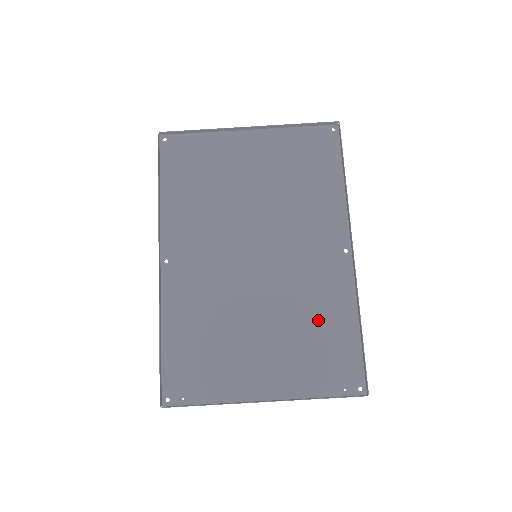
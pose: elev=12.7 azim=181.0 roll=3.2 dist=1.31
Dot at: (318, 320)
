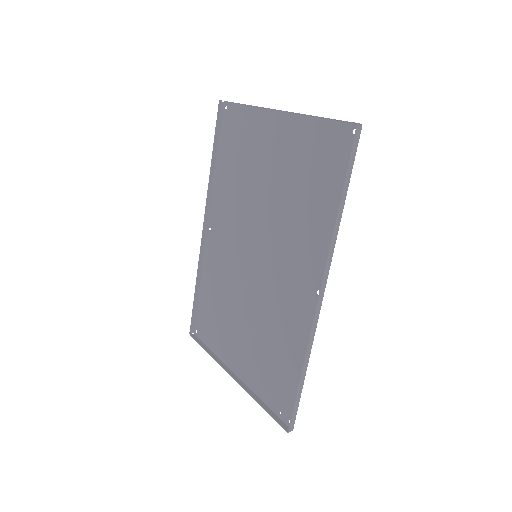
Dot at: (279, 343)
